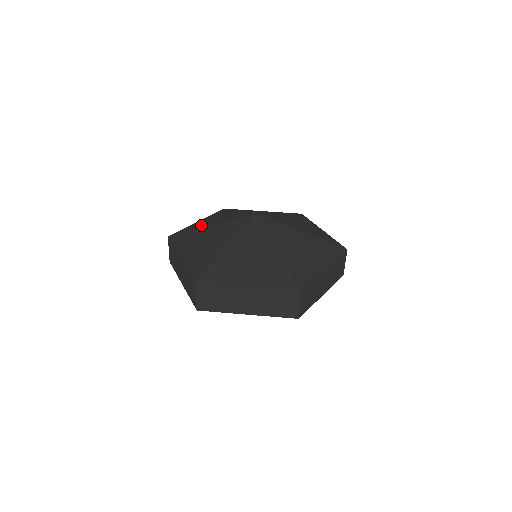
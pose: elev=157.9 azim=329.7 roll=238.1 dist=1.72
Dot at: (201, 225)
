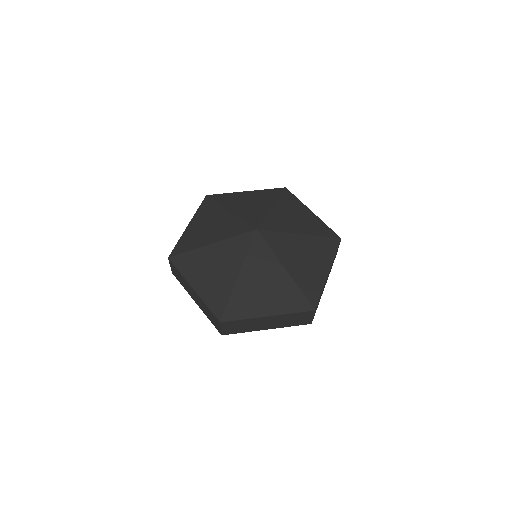
Dot at: (232, 202)
